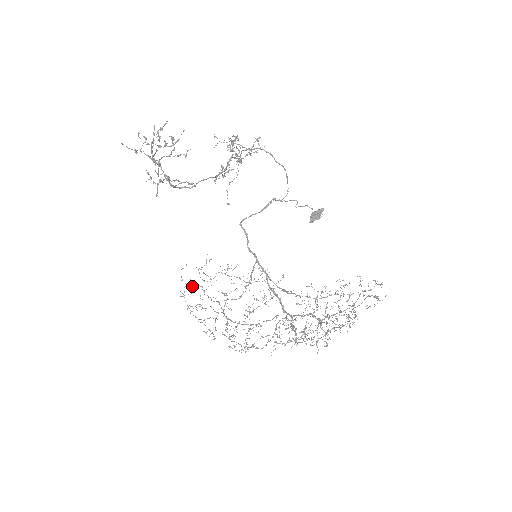
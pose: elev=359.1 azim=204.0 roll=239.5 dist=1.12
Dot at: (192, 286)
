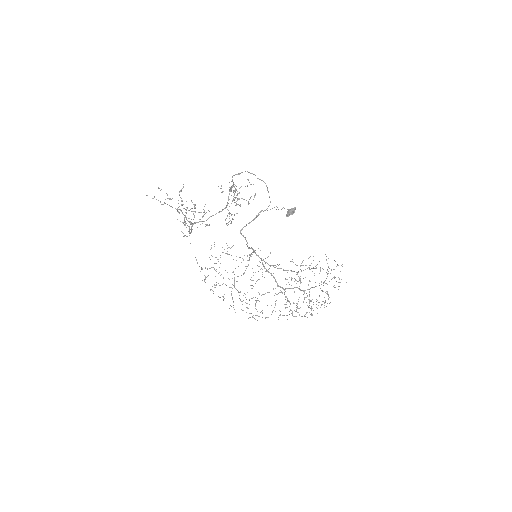
Dot at: (207, 269)
